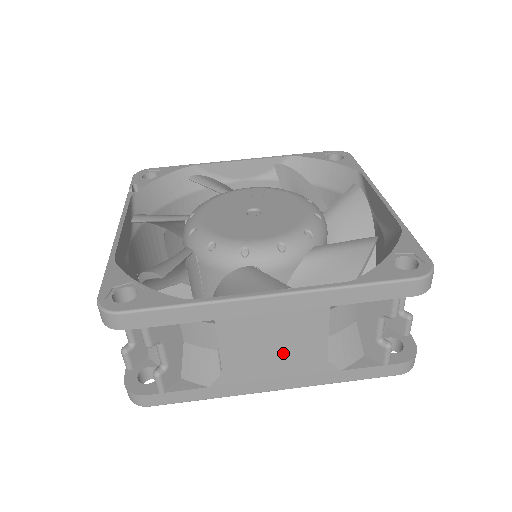
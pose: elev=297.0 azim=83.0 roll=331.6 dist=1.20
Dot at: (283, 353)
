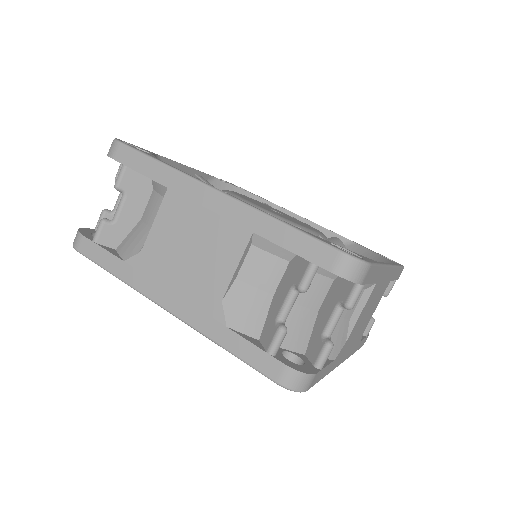
Dot at: (193, 263)
